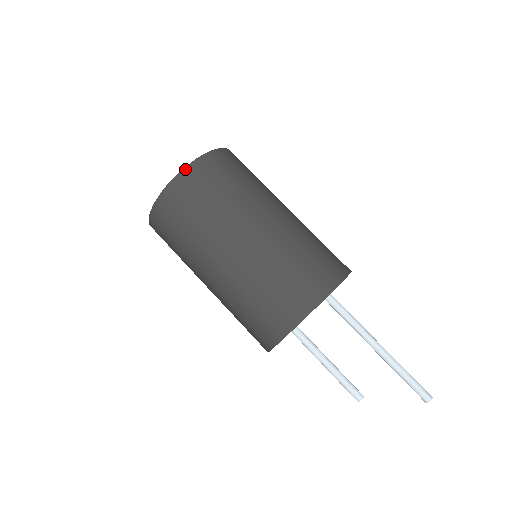
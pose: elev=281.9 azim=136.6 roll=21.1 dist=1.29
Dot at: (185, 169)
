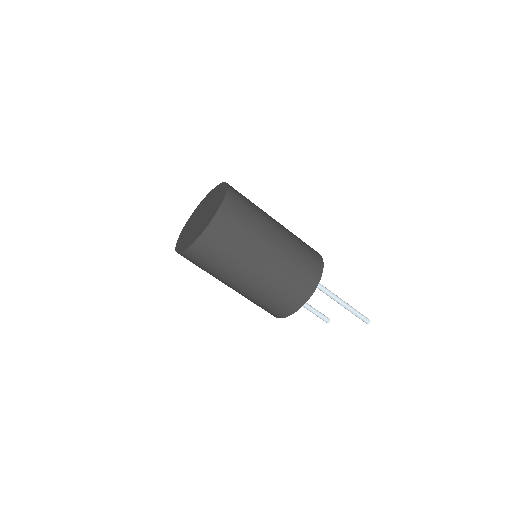
Dot at: (201, 236)
